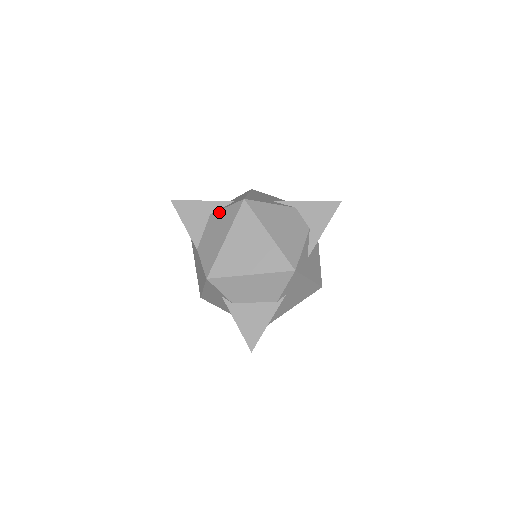
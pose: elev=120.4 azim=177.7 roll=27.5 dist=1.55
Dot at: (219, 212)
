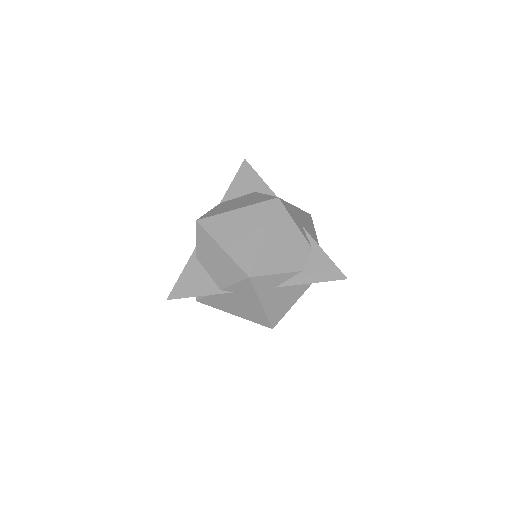
Dot at: (259, 194)
